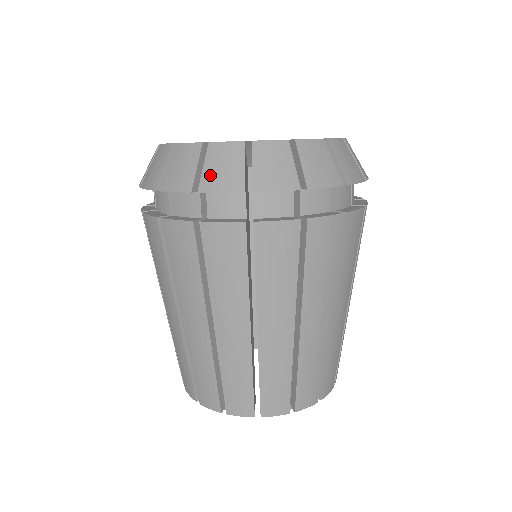
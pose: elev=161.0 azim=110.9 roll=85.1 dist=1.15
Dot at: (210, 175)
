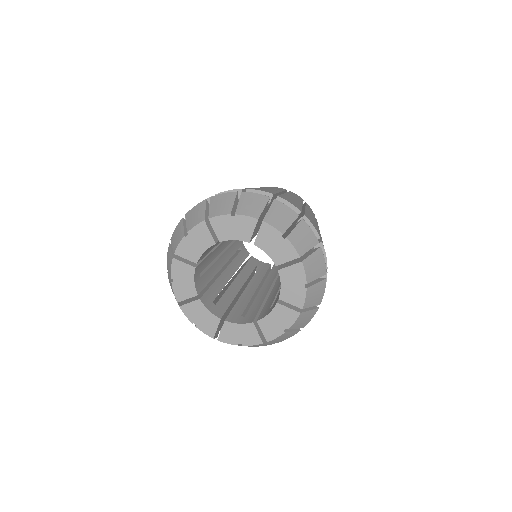
Dot at: occluded
